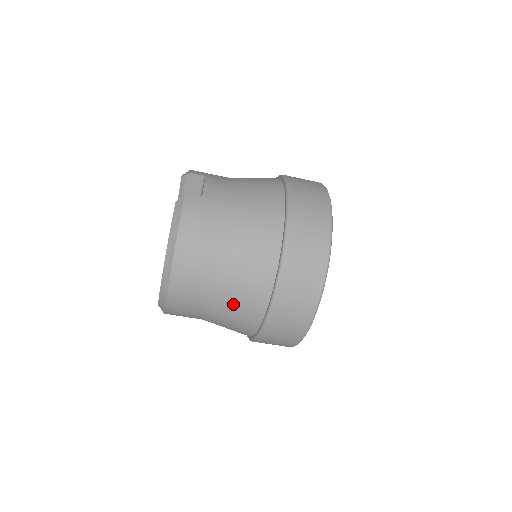
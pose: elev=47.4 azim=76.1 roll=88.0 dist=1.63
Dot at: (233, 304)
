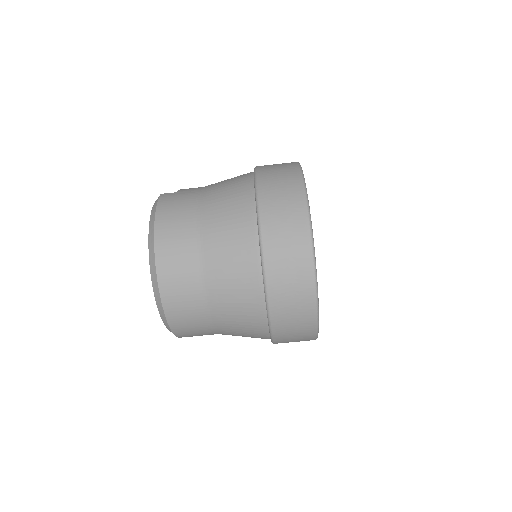
Dot at: (226, 269)
